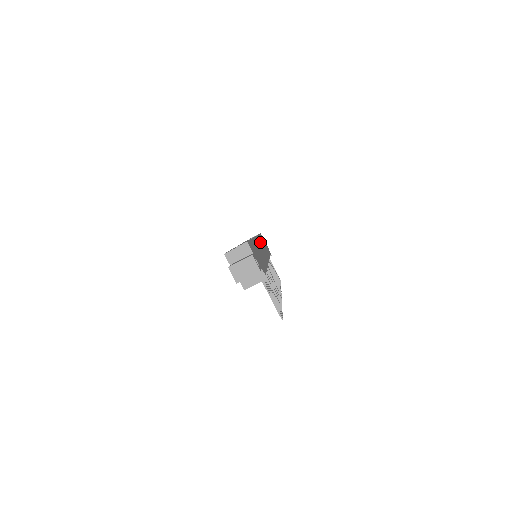
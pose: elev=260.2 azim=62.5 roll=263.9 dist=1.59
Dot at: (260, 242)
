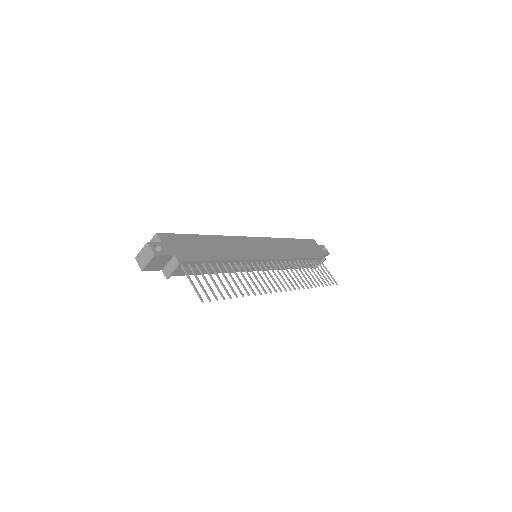
Dot at: (271, 243)
